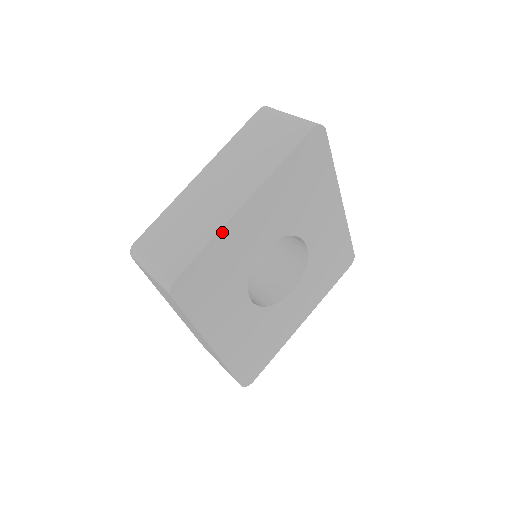
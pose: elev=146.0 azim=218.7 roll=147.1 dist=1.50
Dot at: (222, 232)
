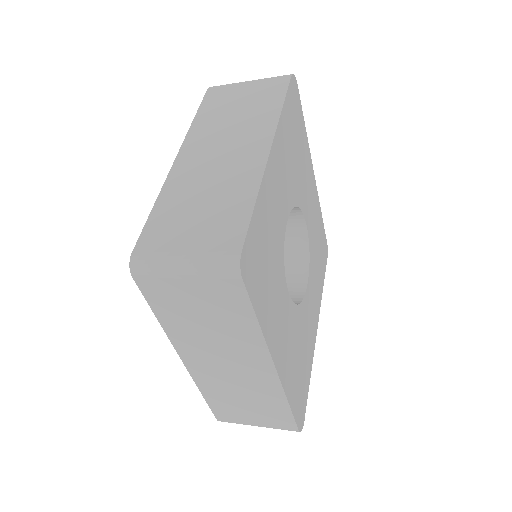
Dot at: (262, 186)
